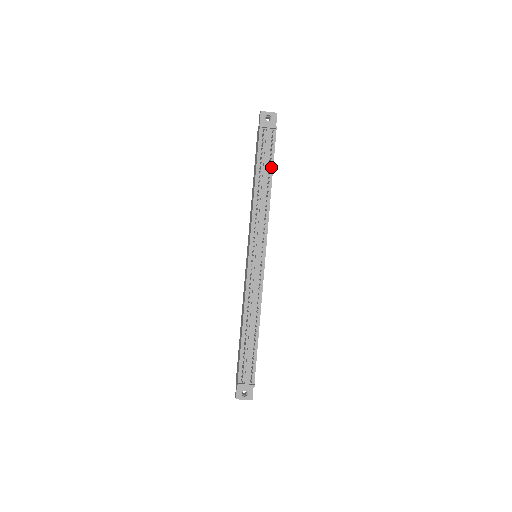
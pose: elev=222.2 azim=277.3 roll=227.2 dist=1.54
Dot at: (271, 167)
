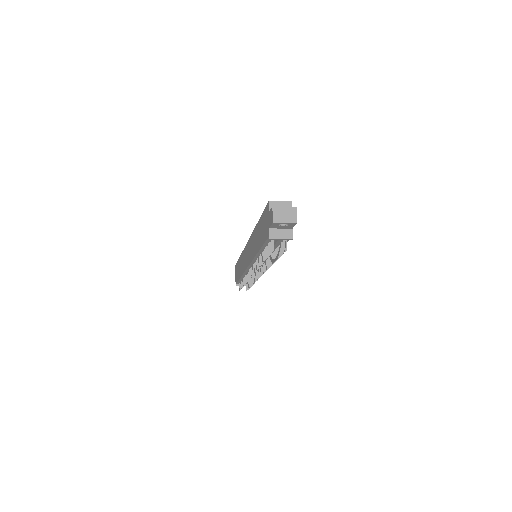
Dot at: occluded
